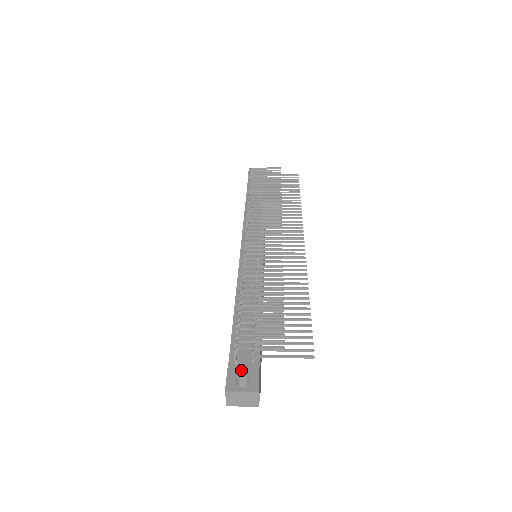
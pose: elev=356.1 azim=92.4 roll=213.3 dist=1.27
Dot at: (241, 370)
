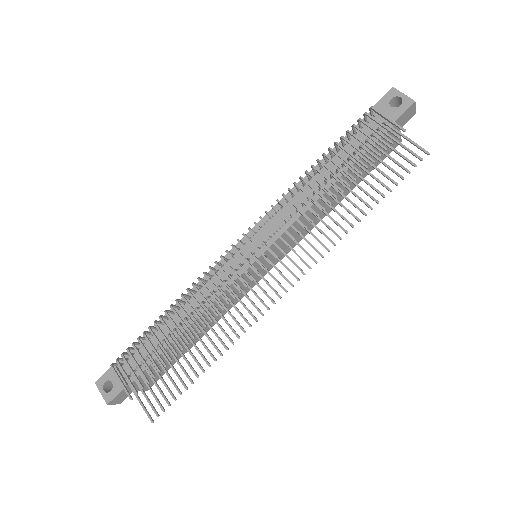
Dot at: (115, 377)
